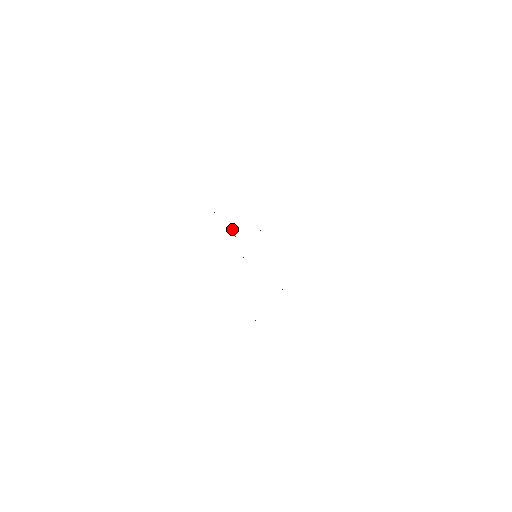
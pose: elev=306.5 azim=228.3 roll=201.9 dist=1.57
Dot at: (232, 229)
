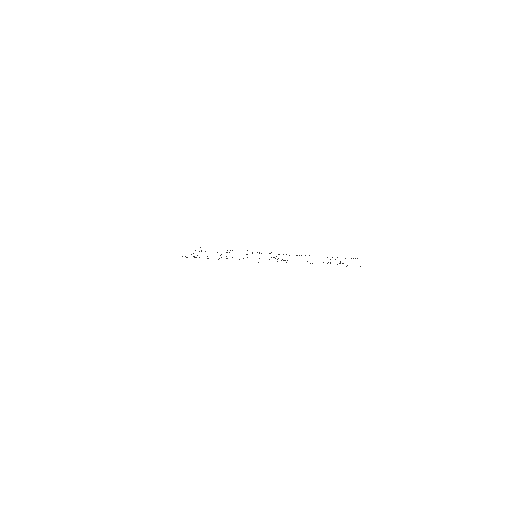
Dot at: occluded
